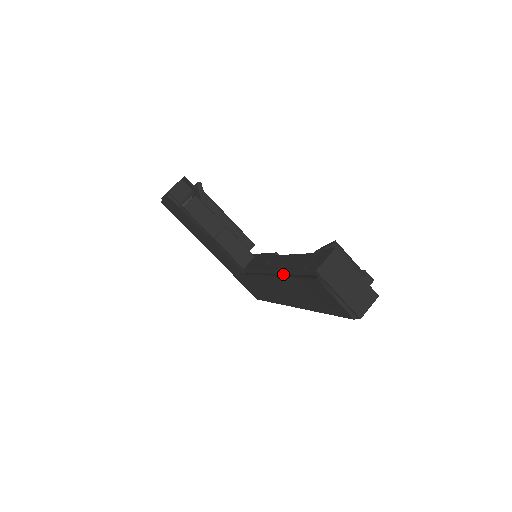
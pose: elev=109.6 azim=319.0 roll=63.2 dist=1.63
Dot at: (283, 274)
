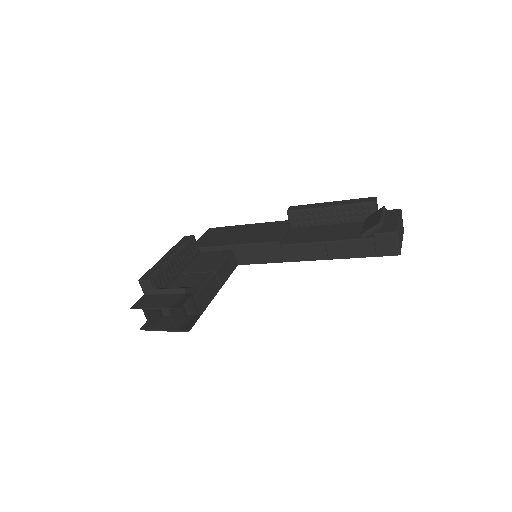
Dot at: (330, 258)
